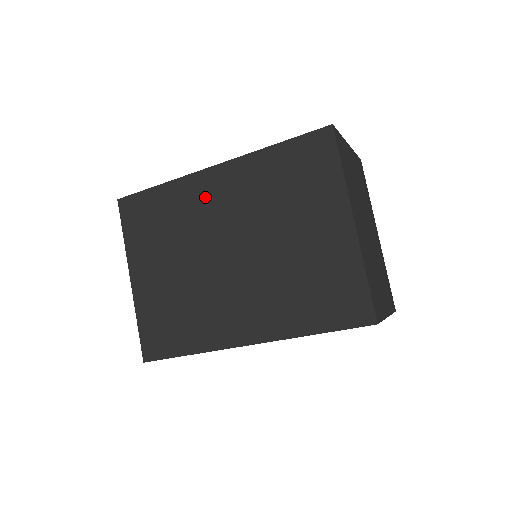
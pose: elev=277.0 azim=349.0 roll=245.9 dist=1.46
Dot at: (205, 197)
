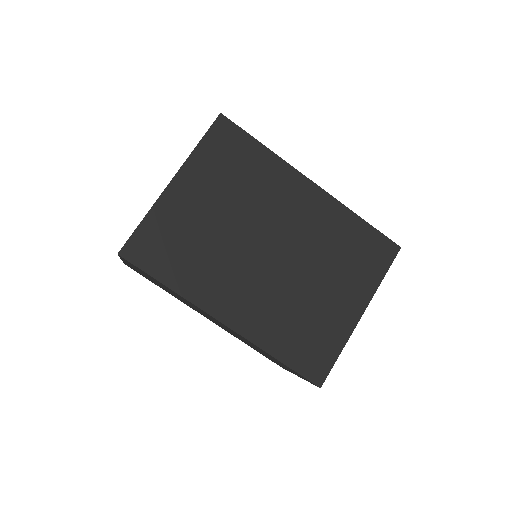
Dot at: (290, 195)
